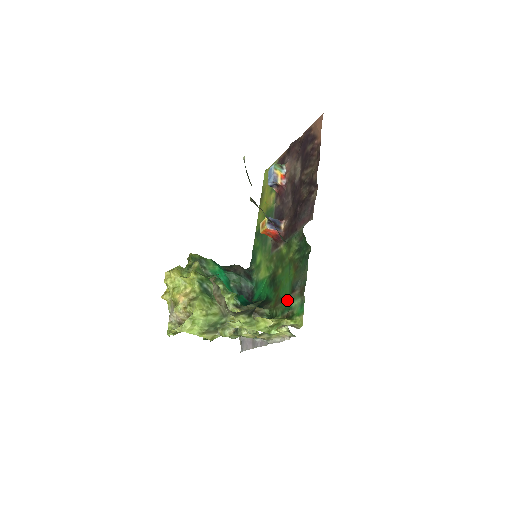
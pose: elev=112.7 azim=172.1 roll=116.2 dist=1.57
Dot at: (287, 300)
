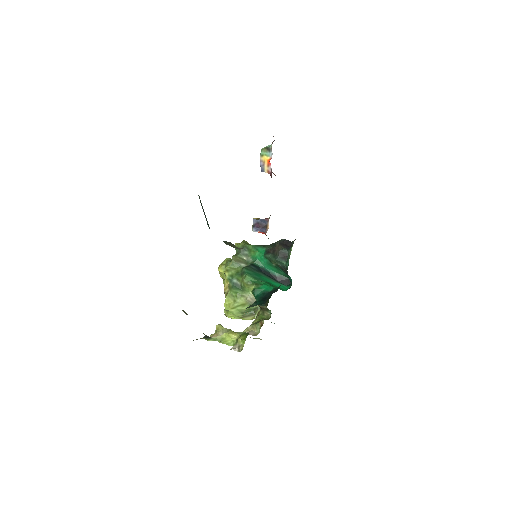
Dot at: occluded
